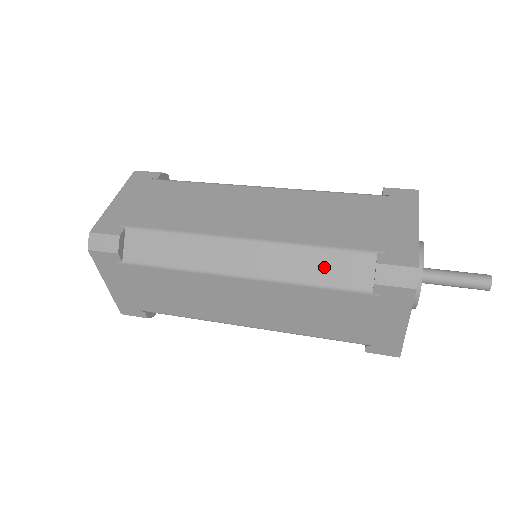
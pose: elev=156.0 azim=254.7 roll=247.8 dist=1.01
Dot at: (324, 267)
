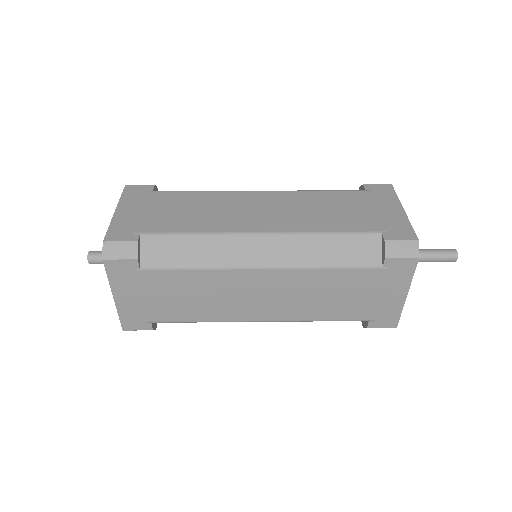
Dot at: (339, 250)
